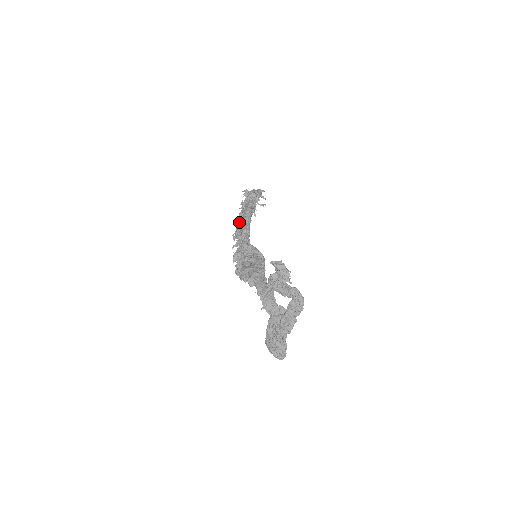
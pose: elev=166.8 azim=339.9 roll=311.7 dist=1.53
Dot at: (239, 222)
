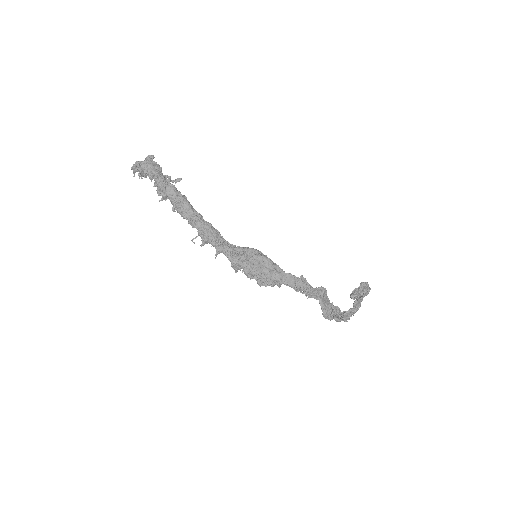
Dot at: (195, 226)
